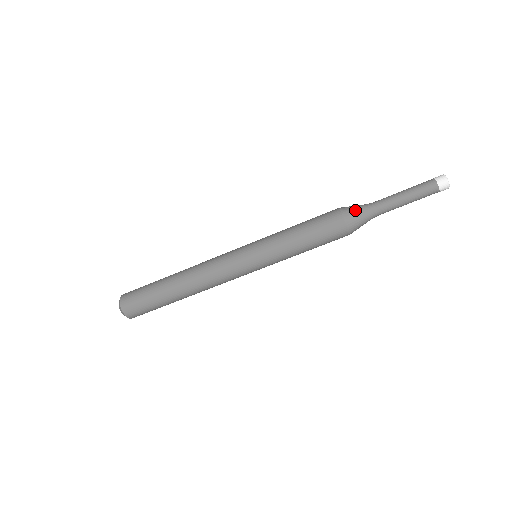
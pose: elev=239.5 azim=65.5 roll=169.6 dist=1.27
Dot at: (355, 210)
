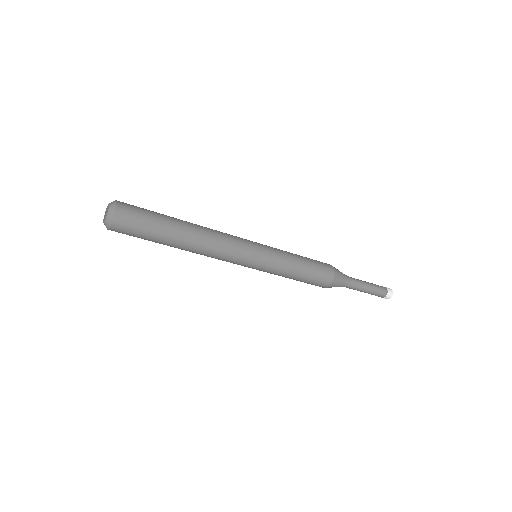
Dot at: occluded
